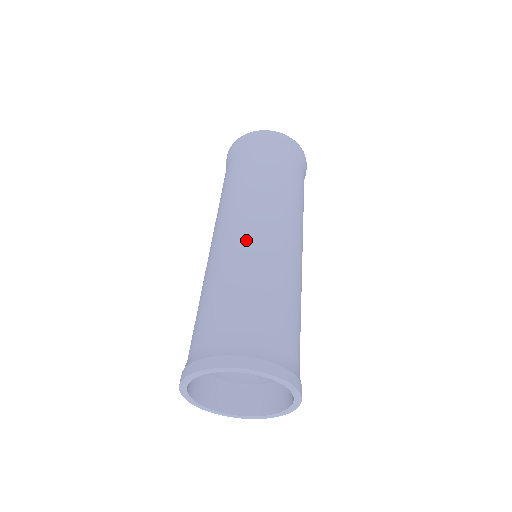
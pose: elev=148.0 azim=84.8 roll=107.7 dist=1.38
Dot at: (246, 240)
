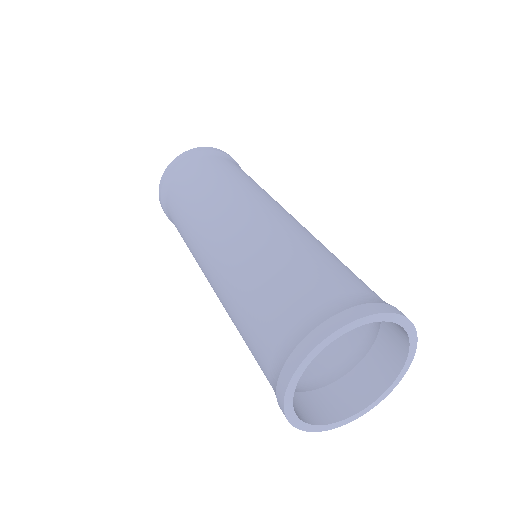
Dot at: (261, 221)
